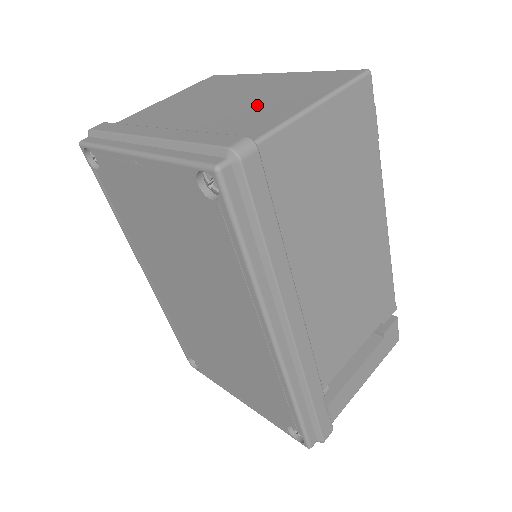
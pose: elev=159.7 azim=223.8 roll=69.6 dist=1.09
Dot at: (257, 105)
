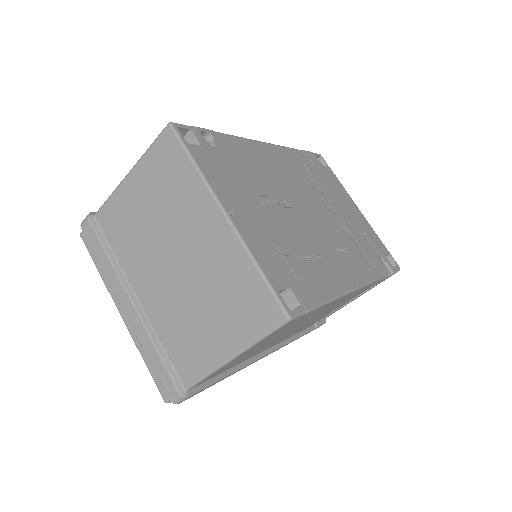
Dot at: (195, 311)
